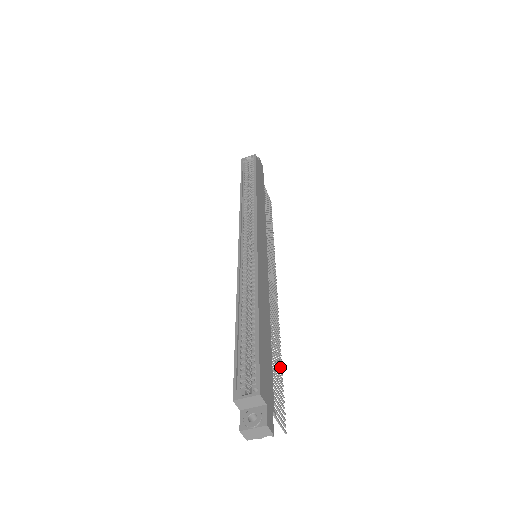
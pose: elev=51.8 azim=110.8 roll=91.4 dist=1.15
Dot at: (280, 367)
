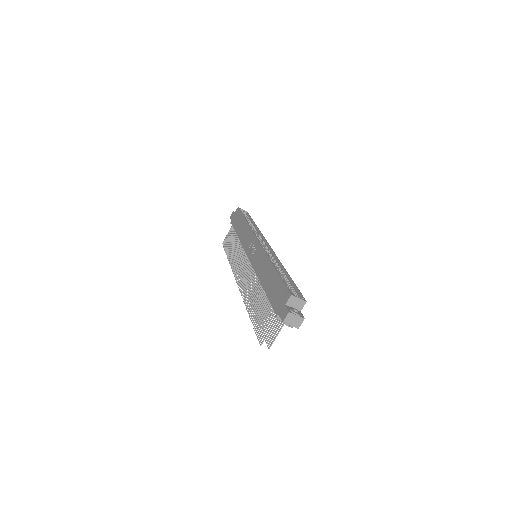
Dot at: occluded
